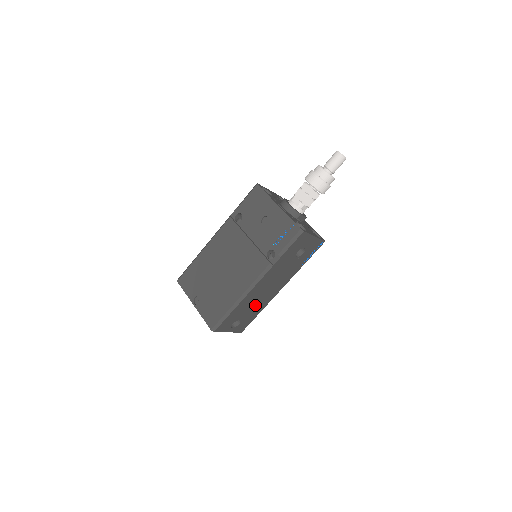
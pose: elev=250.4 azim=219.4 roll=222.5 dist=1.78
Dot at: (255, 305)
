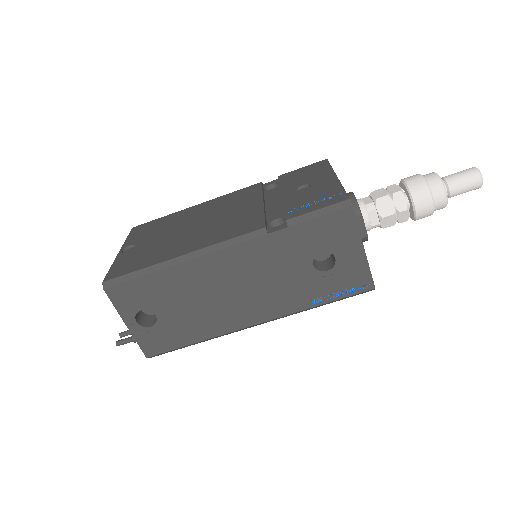
Dot at: (197, 309)
